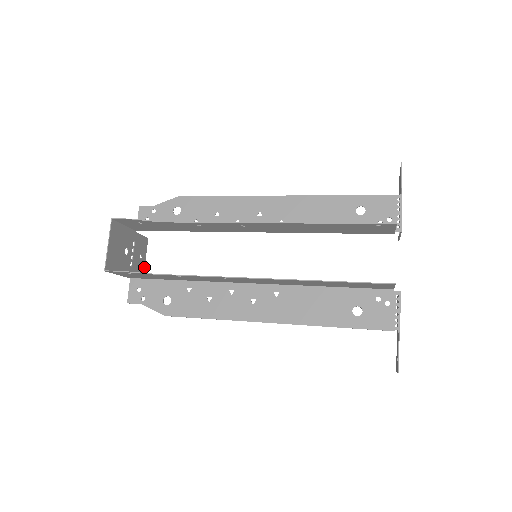
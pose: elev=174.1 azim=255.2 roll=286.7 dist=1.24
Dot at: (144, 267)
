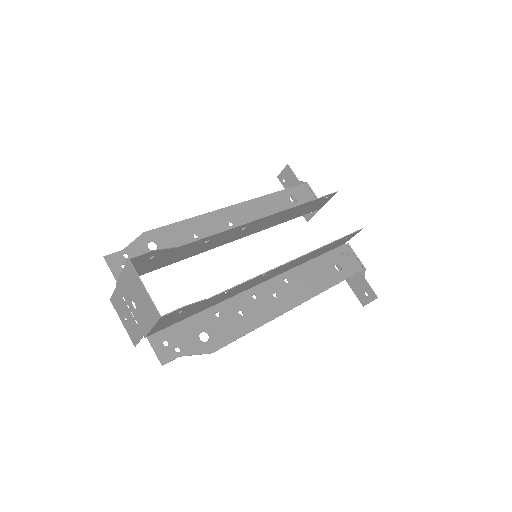
Dot at: (128, 332)
